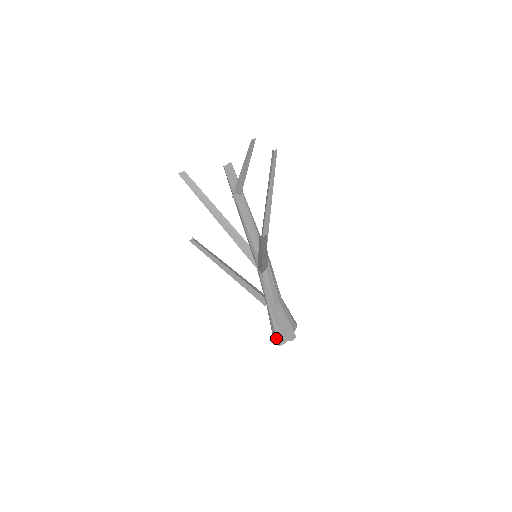
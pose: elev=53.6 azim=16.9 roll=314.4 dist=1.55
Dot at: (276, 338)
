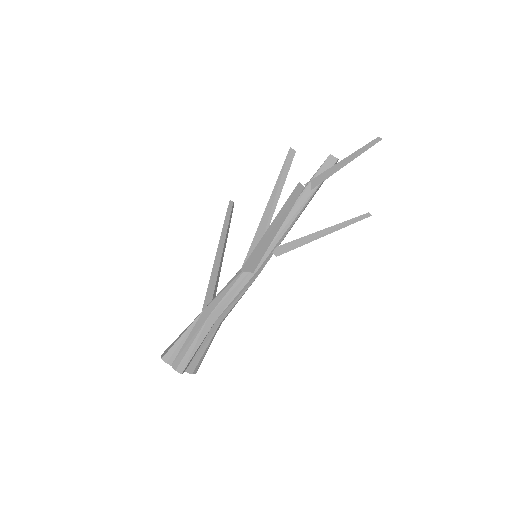
Dot at: (169, 348)
